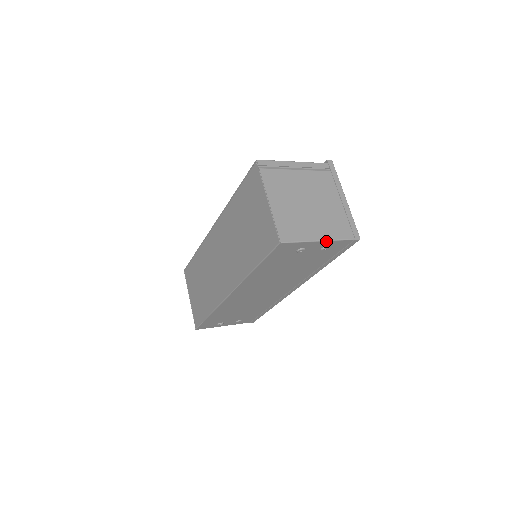
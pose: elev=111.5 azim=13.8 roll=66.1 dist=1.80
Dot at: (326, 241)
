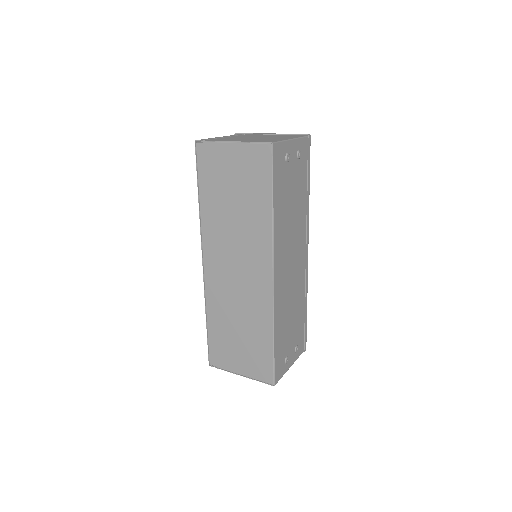
Dot at: (295, 140)
